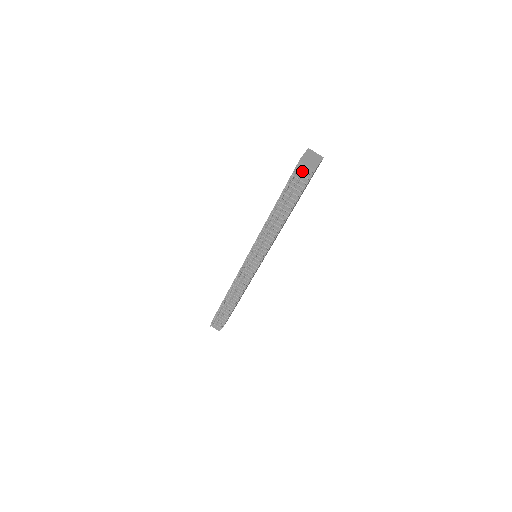
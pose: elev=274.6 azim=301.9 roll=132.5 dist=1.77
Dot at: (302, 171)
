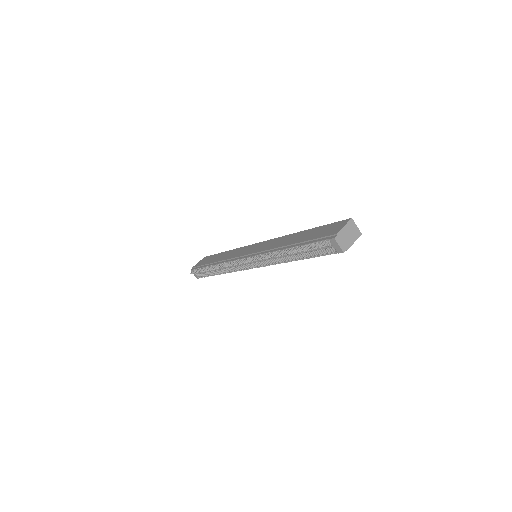
Dot at: (332, 245)
